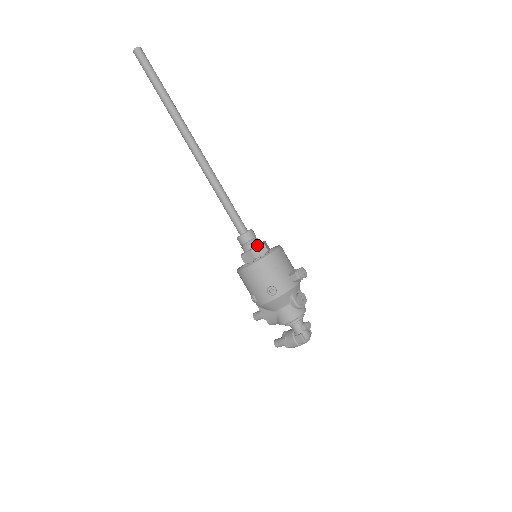
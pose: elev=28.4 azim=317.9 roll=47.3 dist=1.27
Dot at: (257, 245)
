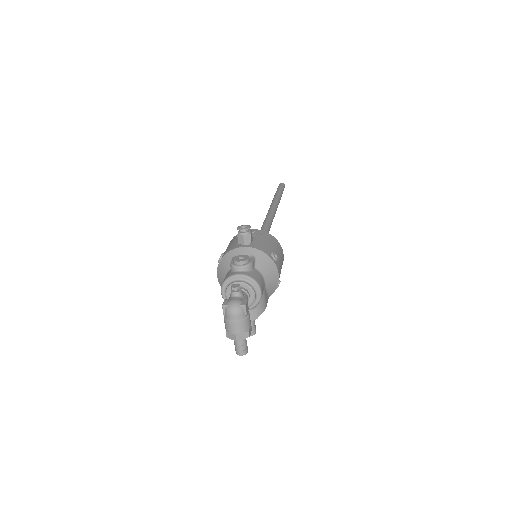
Dot at: occluded
